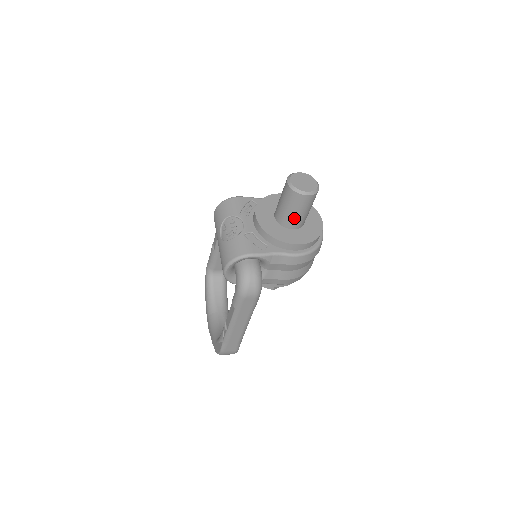
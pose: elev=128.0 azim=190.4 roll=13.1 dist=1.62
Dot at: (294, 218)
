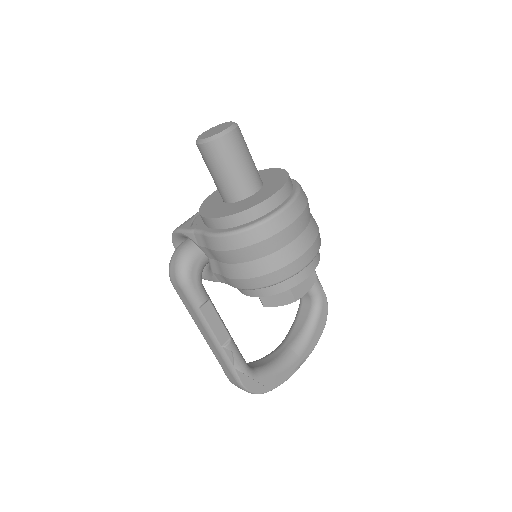
Dot at: (217, 184)
